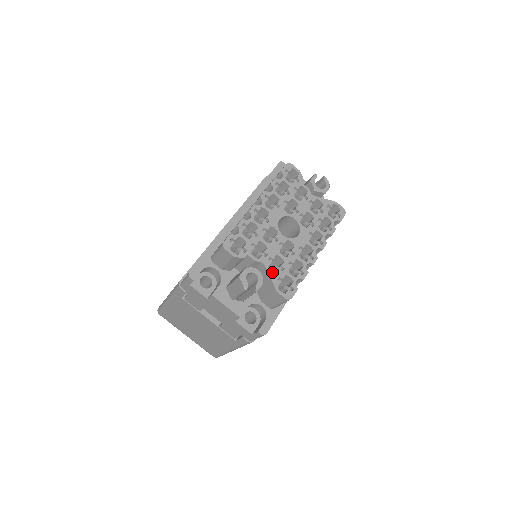
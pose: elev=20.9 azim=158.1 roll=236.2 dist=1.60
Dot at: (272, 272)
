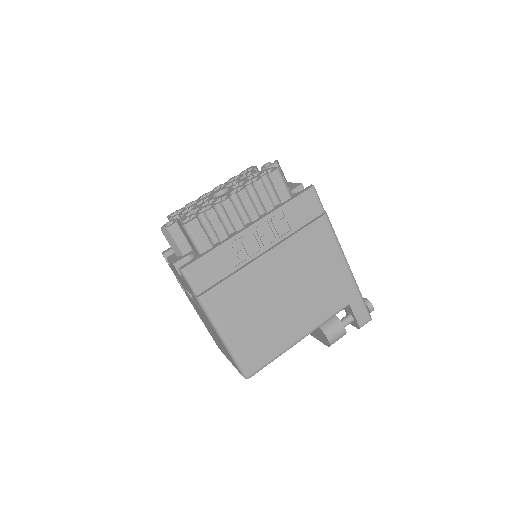
Dot at: (186, 216)
